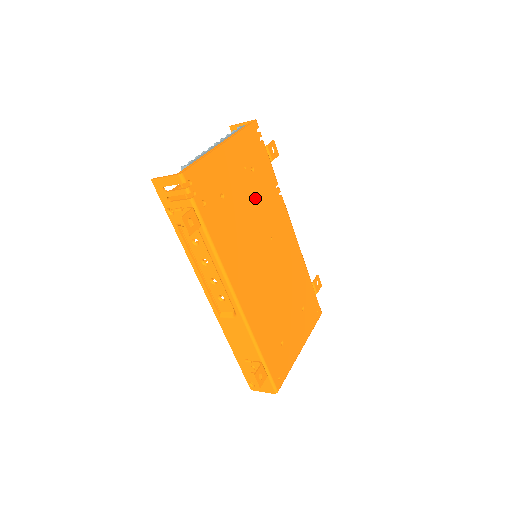
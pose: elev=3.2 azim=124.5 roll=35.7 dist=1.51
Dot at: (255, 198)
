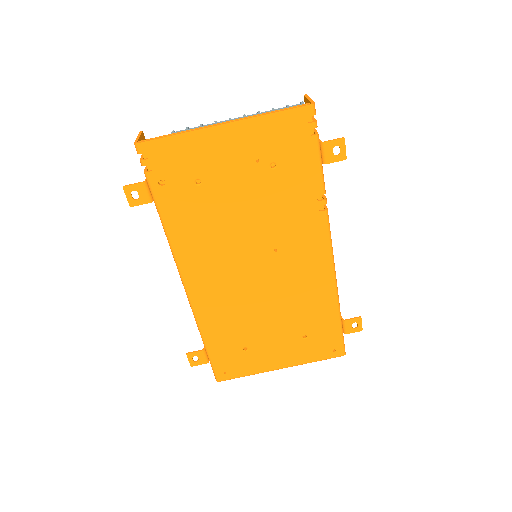
Dot at: (263, 199)
